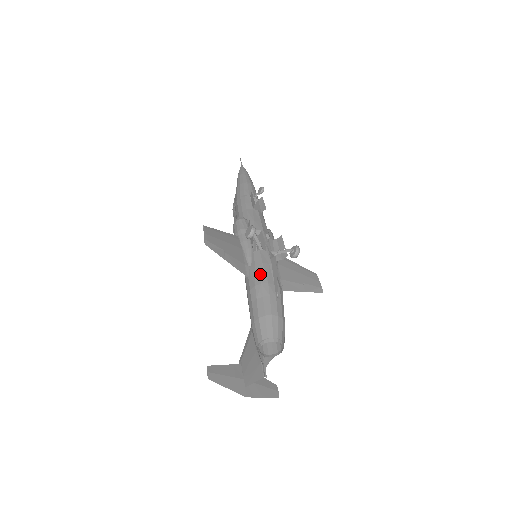
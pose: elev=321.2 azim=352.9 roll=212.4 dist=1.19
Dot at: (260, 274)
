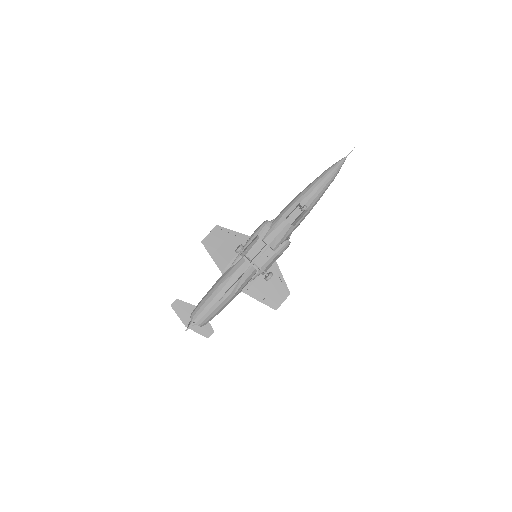
Dot at: (226, 278)
